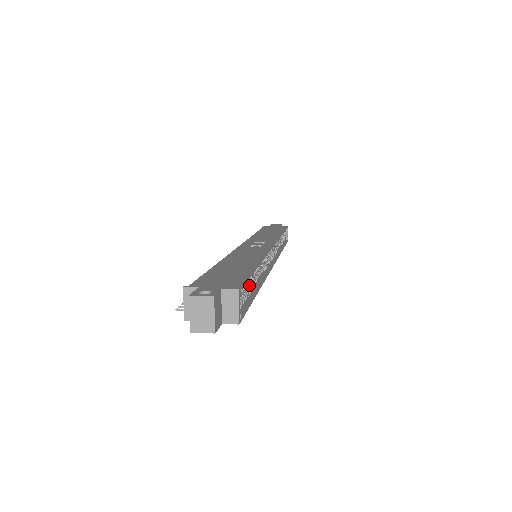
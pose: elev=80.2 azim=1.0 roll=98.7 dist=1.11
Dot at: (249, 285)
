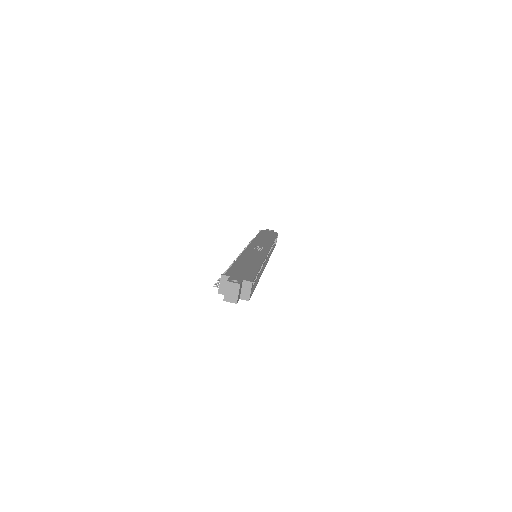
Dot at: occluded
